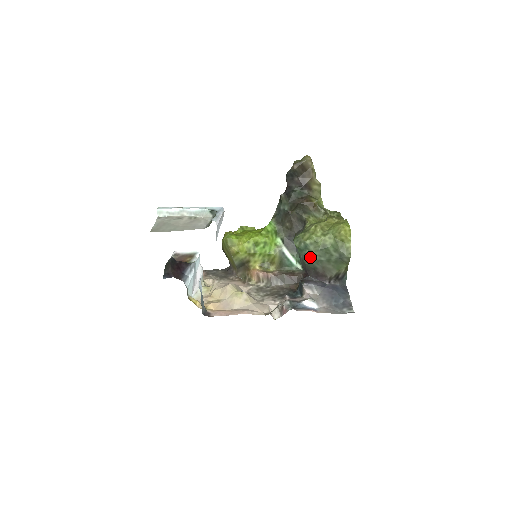
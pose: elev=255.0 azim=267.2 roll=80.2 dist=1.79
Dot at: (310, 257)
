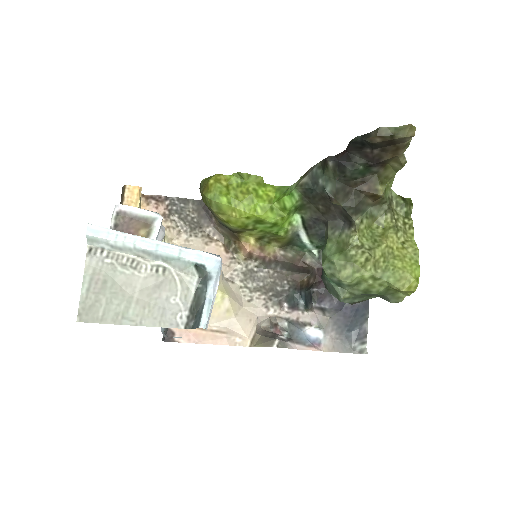
Dot at: (339, 299)
